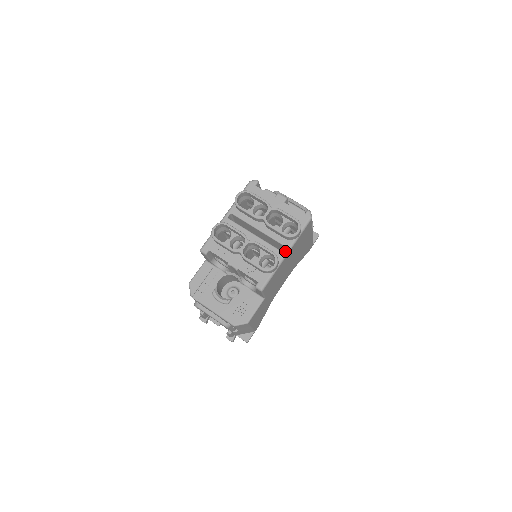
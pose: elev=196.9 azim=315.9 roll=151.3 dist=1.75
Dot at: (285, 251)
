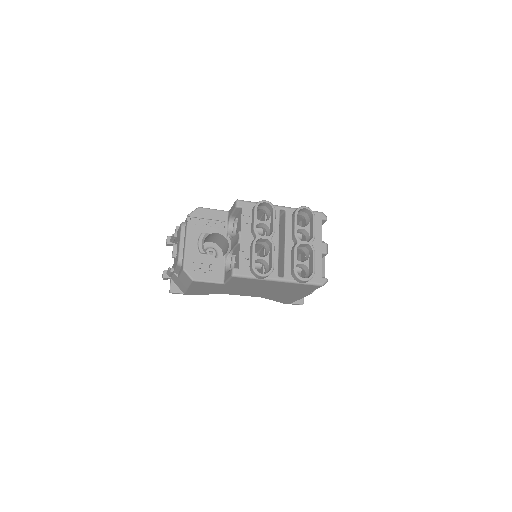
Dot at: (280, 278)
